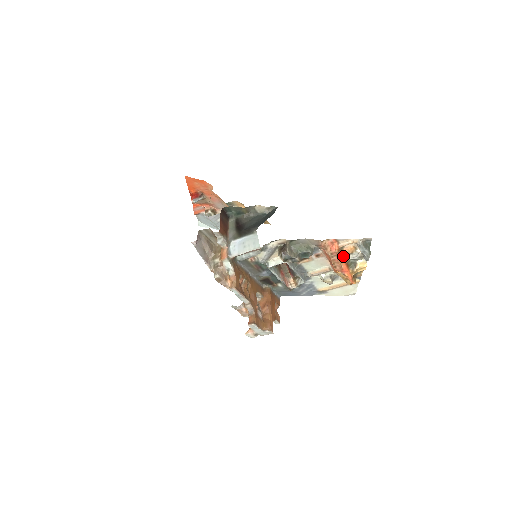
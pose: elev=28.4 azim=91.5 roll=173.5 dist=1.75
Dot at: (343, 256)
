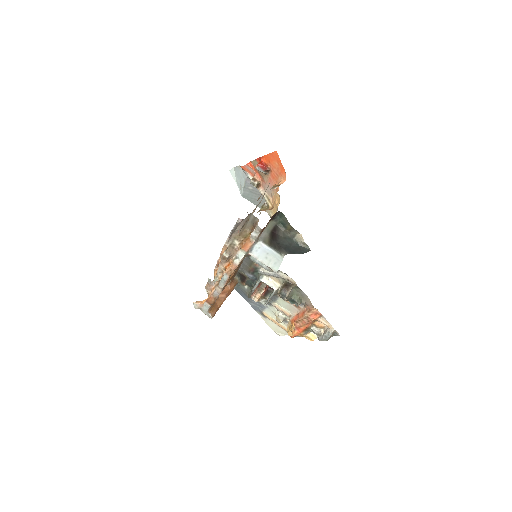
Dot at: (311, 323)
